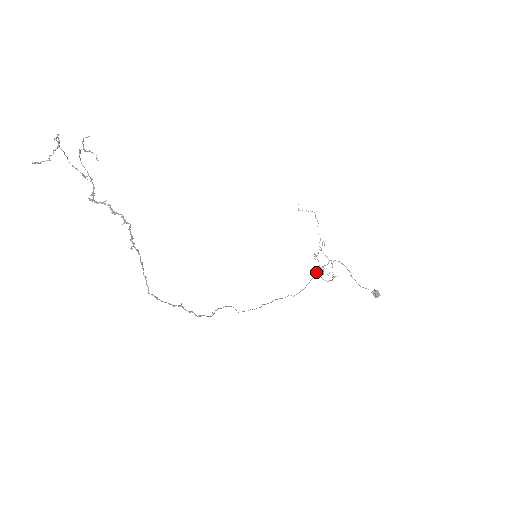
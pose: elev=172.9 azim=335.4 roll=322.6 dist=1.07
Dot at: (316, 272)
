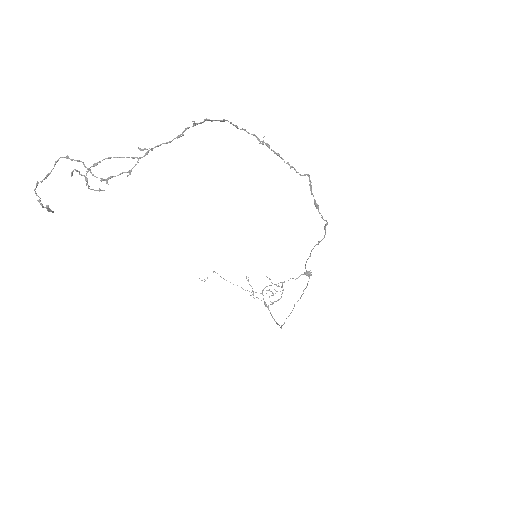
Dot at: occluded
